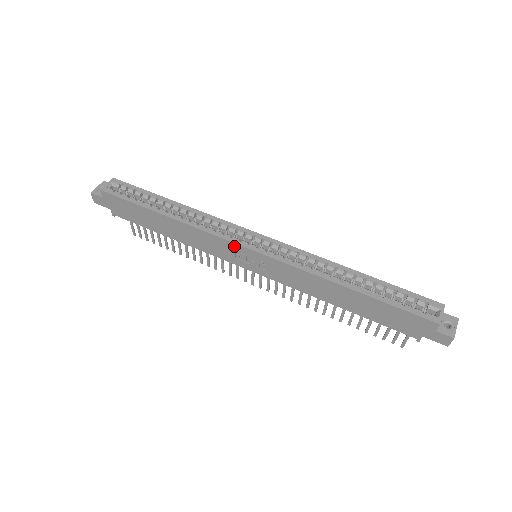
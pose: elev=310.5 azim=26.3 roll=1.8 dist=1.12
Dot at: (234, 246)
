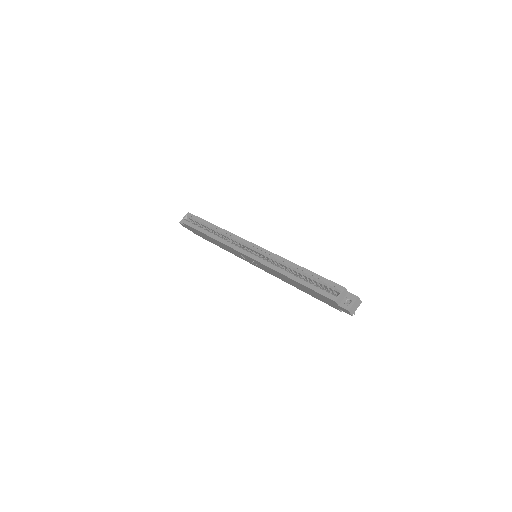
Dot at: (238, 252)
